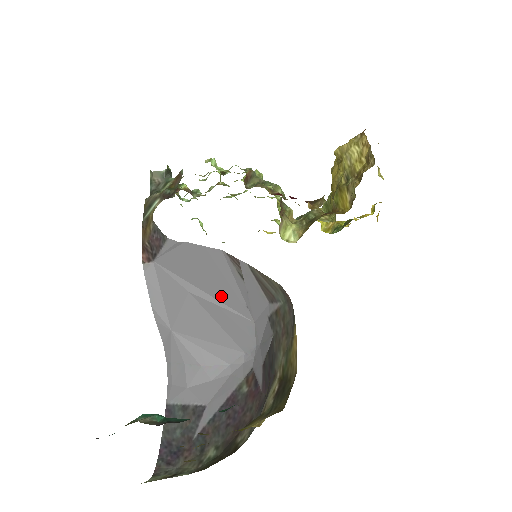
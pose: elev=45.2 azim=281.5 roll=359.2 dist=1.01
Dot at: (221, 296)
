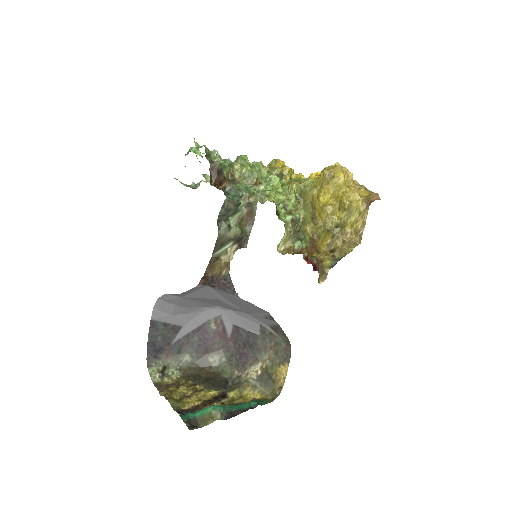
Dot at: (238, 306)
